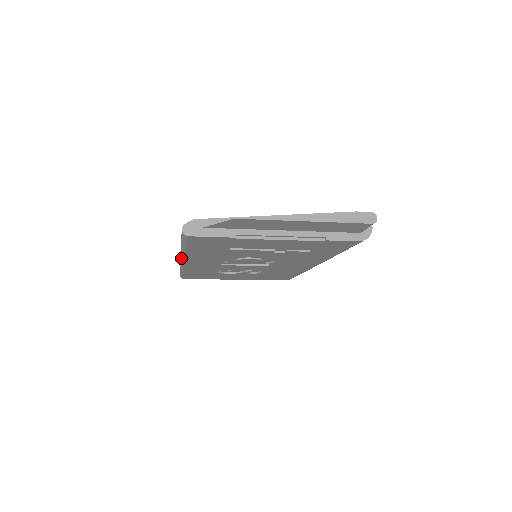
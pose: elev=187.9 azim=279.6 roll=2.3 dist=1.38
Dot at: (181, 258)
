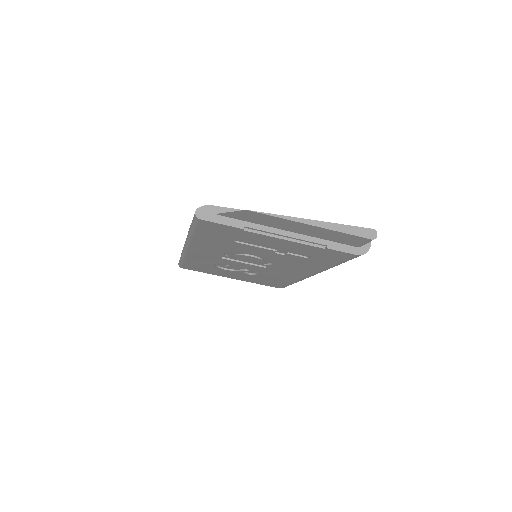
Dot at: (186, 243)
